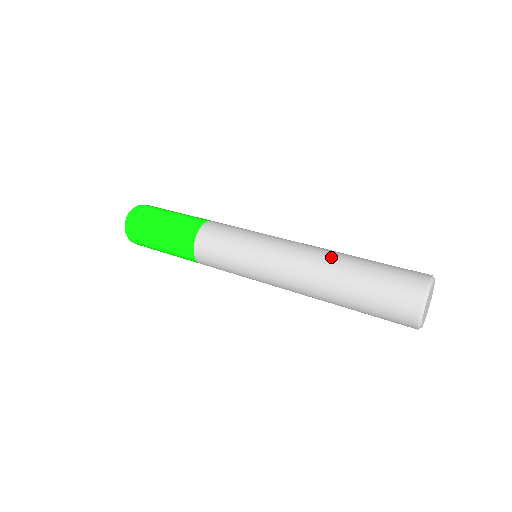
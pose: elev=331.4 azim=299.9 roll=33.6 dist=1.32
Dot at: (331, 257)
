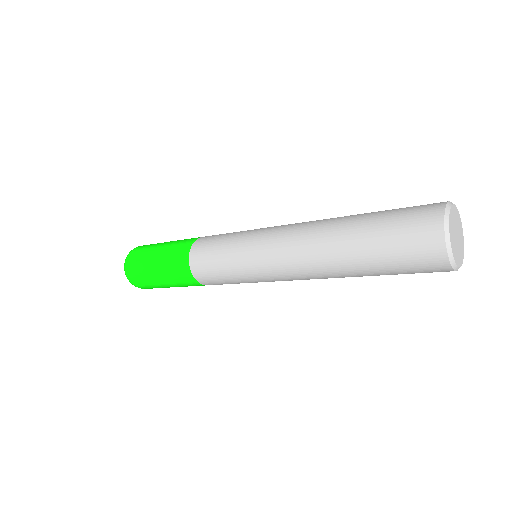
Dot at: (333, 218)
